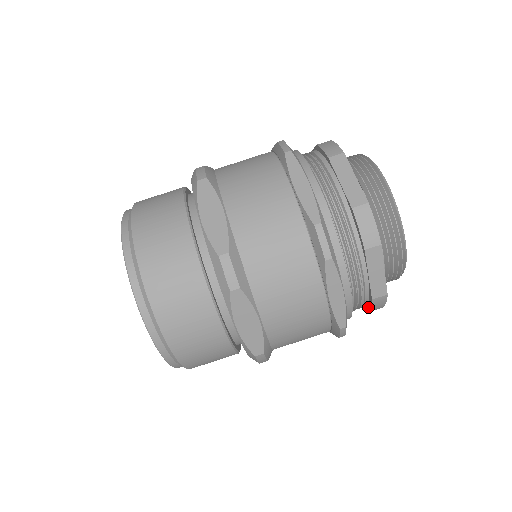
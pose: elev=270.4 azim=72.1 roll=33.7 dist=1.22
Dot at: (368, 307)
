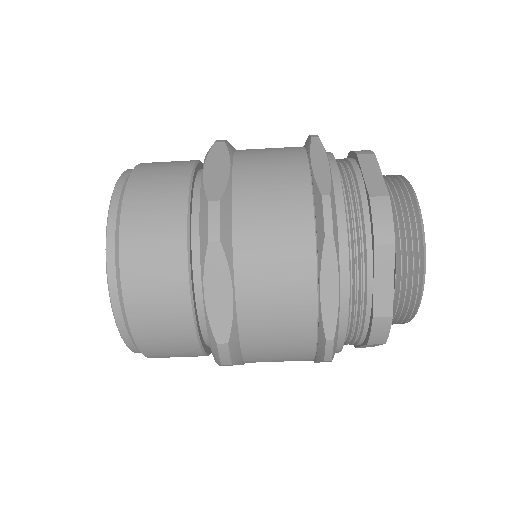
Dot at: occluded
